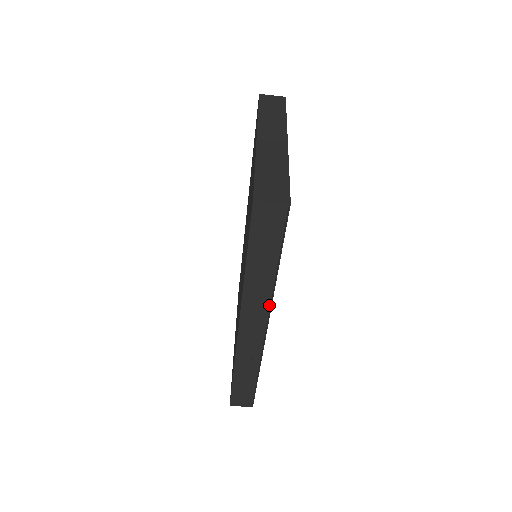
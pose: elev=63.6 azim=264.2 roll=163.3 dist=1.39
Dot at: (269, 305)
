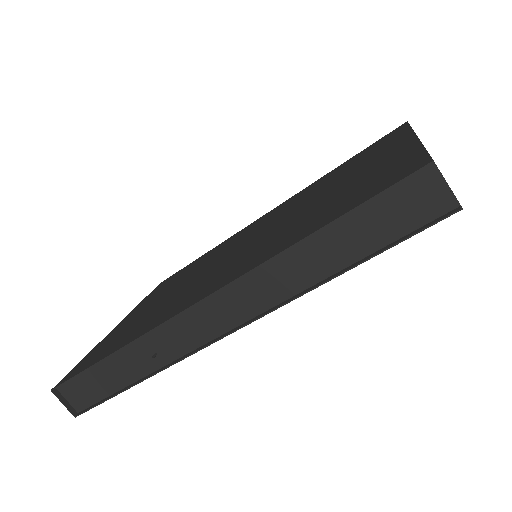
Dot at: (266, 309)
